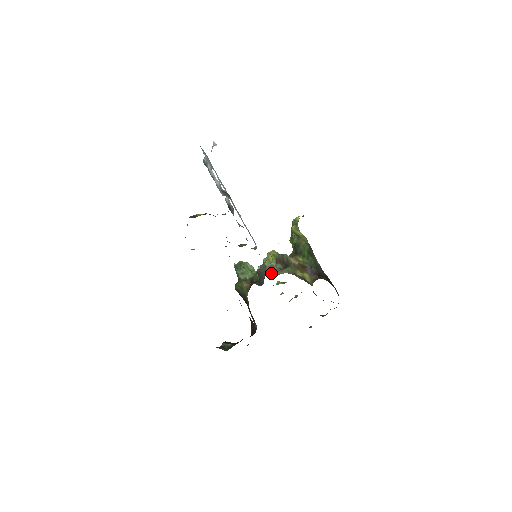
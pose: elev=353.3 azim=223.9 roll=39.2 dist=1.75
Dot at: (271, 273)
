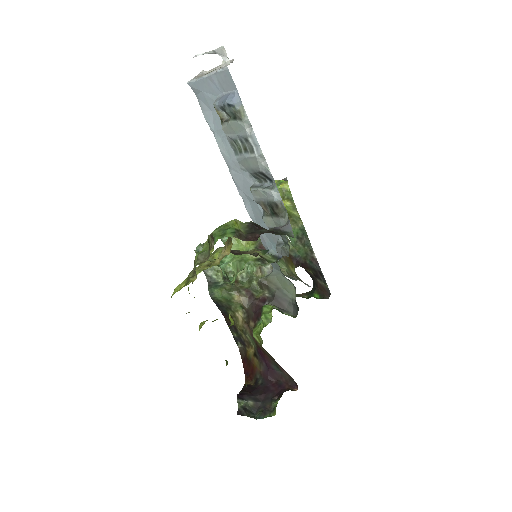
Dot at: occluded
